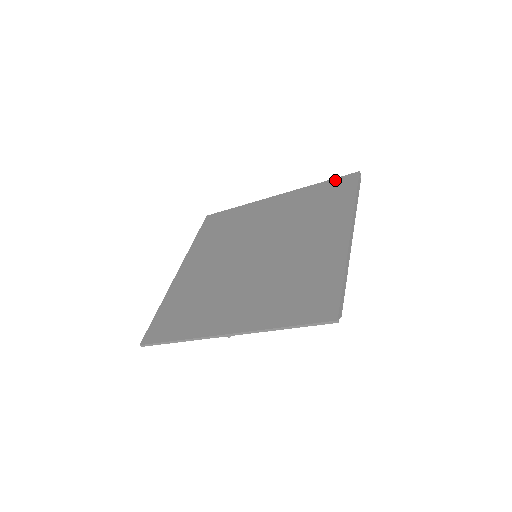
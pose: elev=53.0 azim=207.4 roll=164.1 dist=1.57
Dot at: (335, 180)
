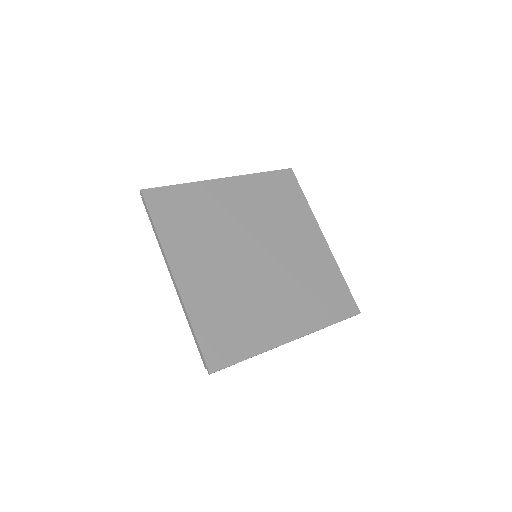
Dot at: (276, 173)
